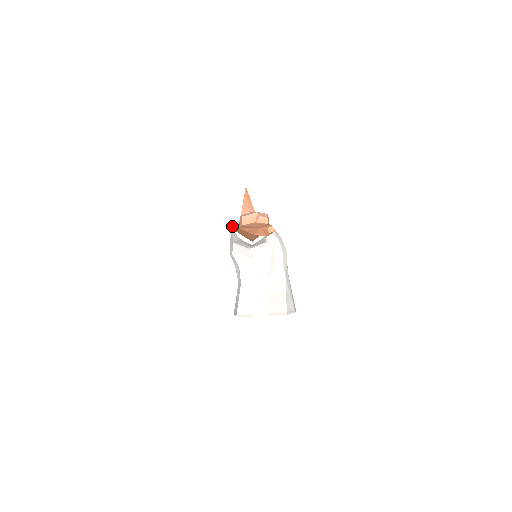
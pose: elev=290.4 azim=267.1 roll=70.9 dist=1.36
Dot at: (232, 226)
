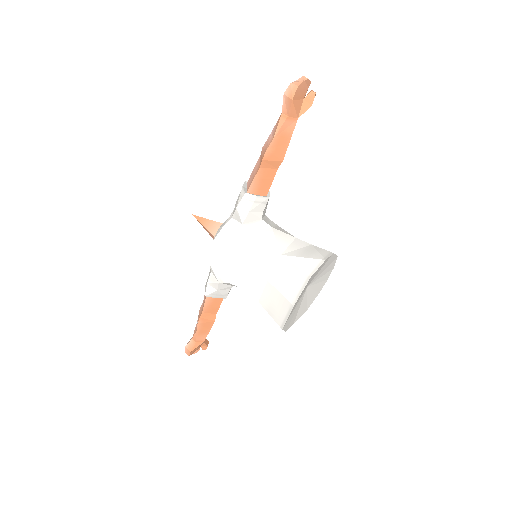
Dot at: (221, 228)
